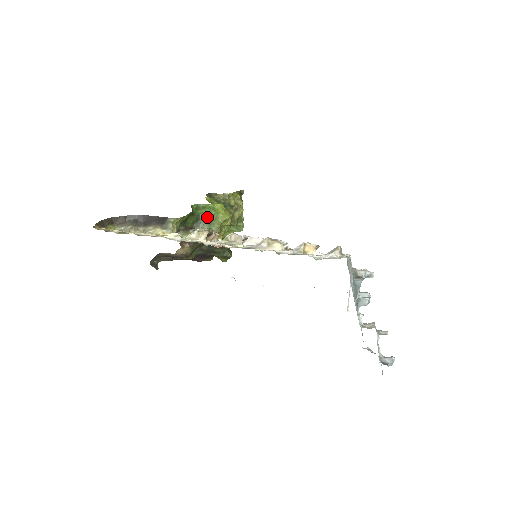
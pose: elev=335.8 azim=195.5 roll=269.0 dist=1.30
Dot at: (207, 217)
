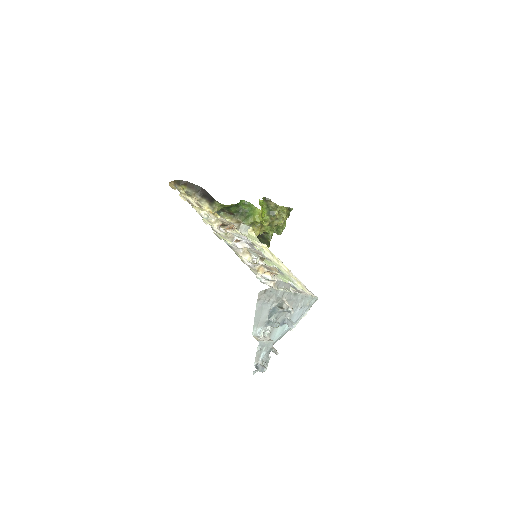
Dot at: (246, 213)
